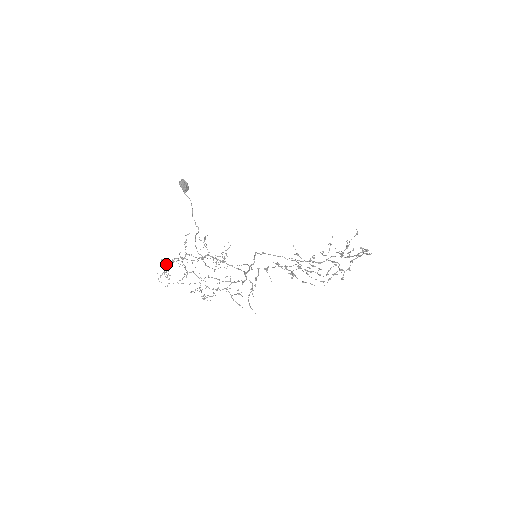
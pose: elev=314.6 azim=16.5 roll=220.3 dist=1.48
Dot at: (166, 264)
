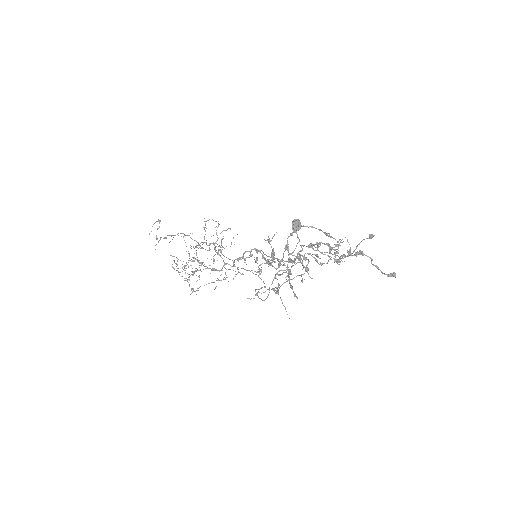
Dot at: occluded
